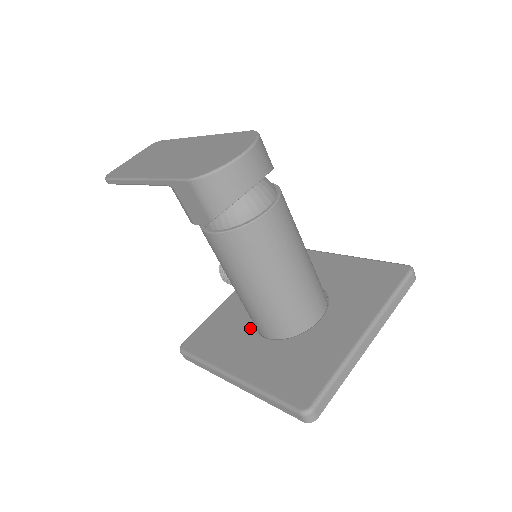
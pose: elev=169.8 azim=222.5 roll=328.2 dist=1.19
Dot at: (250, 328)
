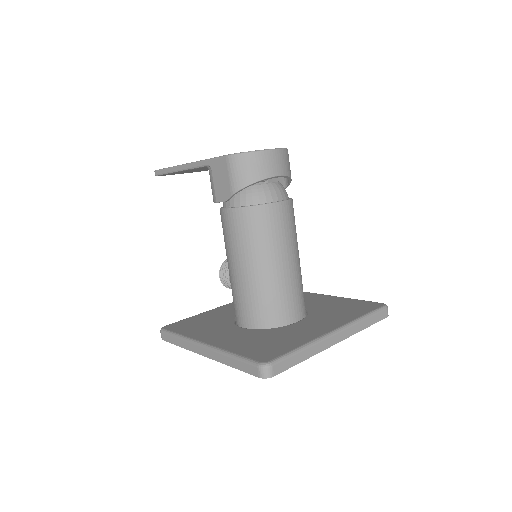
Dot at: (231, 322)
